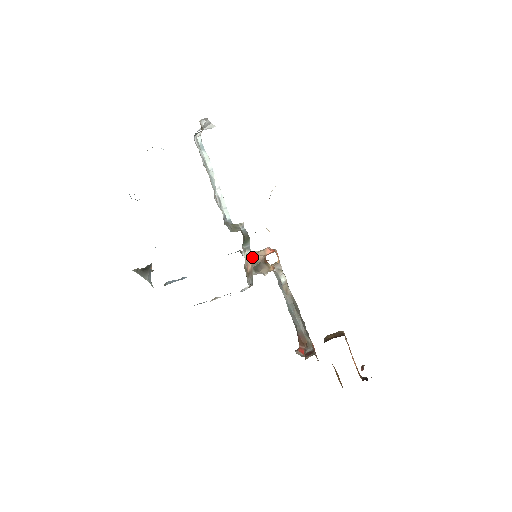
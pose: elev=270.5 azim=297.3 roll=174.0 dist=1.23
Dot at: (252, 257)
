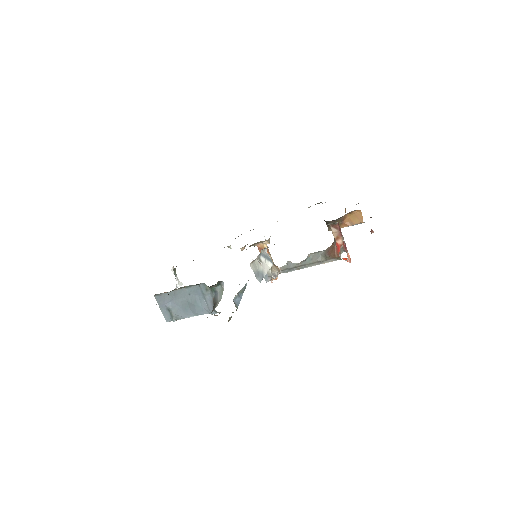
Dot at: occluded
